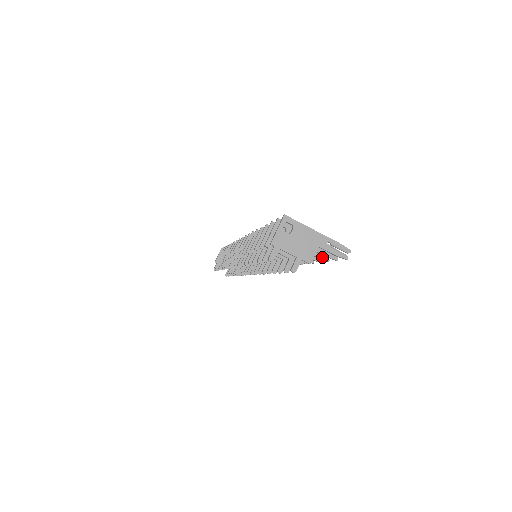
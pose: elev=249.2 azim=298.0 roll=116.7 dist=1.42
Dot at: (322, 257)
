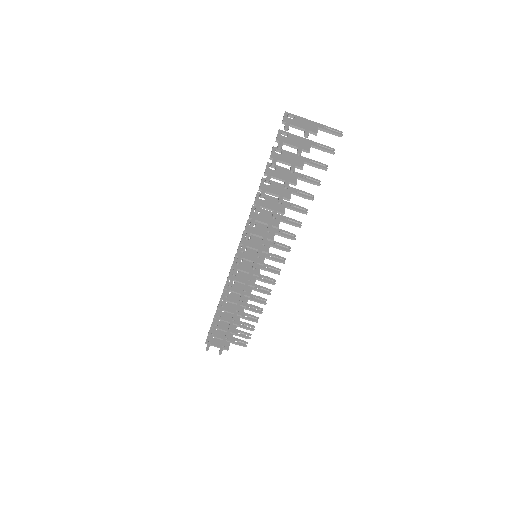
Dot at: (321, 166)
